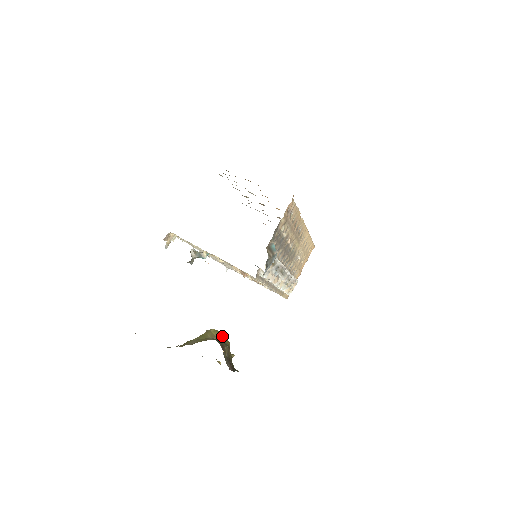
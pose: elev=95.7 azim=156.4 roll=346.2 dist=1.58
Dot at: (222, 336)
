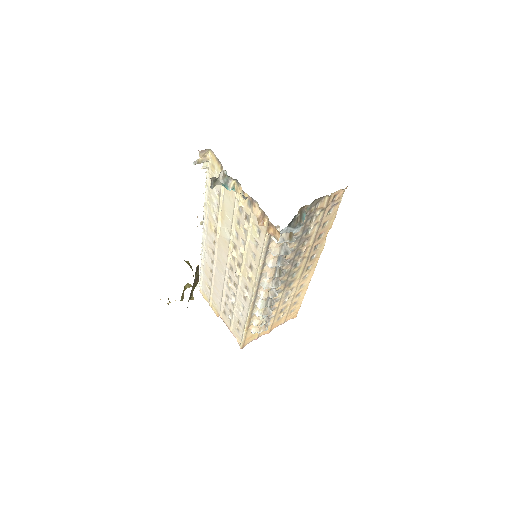
Dot at: occluded
